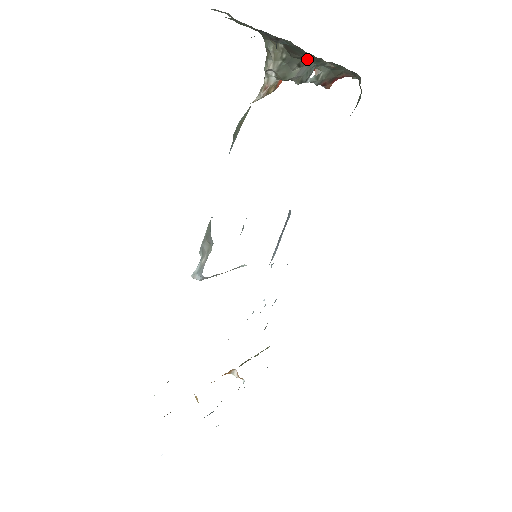
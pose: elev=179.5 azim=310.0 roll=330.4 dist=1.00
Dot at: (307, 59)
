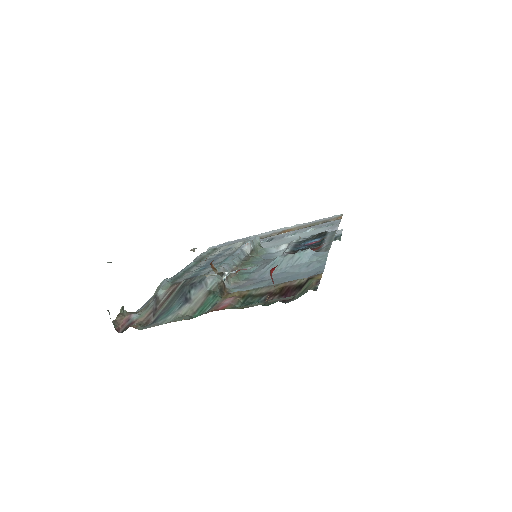
Dot at: occluded
